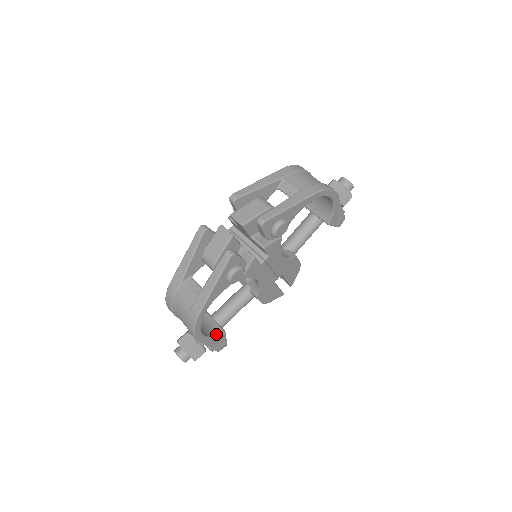
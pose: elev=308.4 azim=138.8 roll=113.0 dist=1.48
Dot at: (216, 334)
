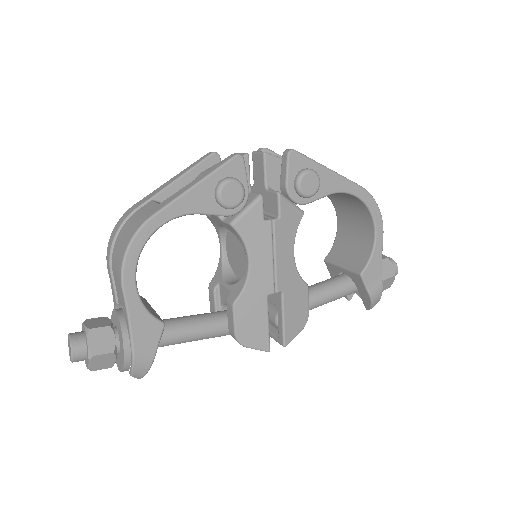
Dot at: occluded
